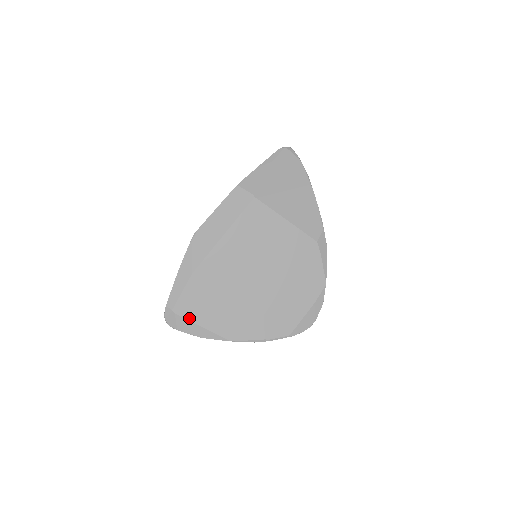
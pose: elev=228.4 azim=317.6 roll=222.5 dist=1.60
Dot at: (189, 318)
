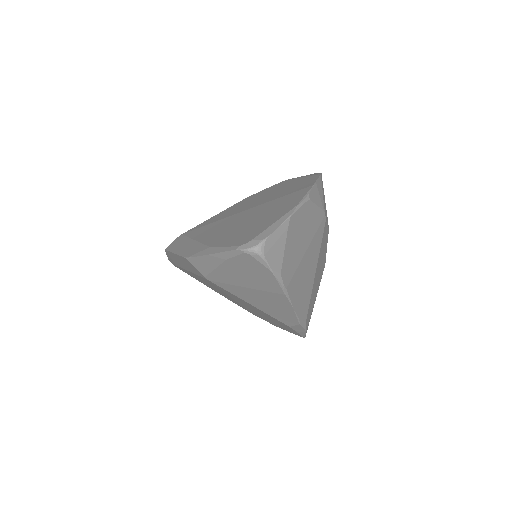
Dot at: occluded
